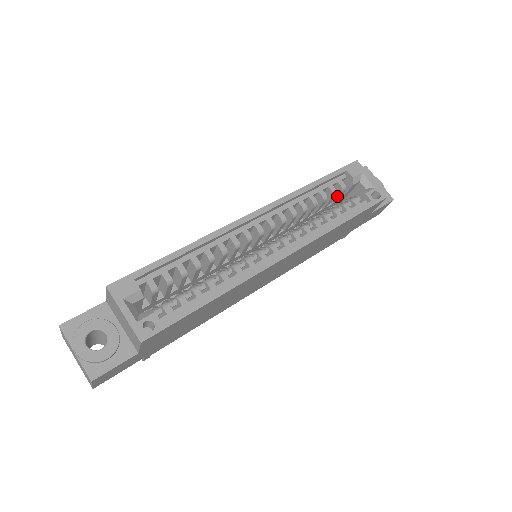
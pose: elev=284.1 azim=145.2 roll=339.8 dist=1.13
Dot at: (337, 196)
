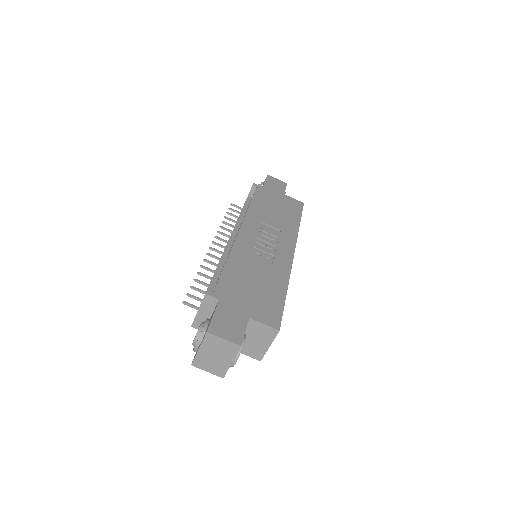
Dot at: occluded
